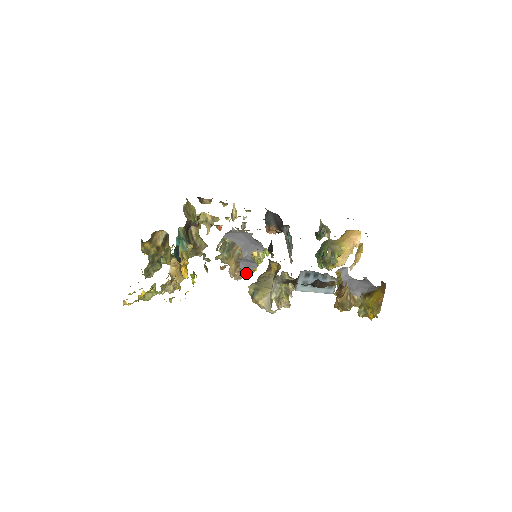
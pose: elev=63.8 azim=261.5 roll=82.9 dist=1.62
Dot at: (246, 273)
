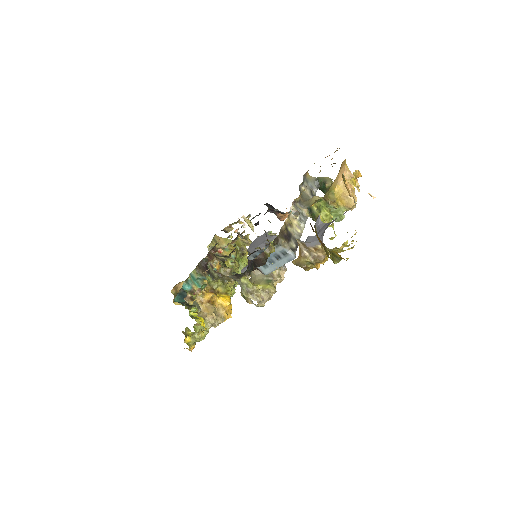
Dot at: occluded
